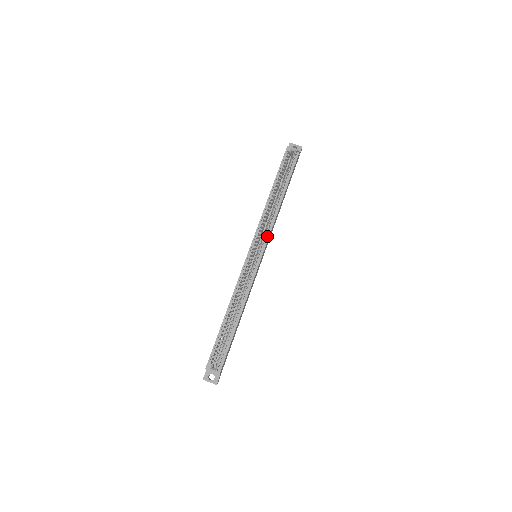
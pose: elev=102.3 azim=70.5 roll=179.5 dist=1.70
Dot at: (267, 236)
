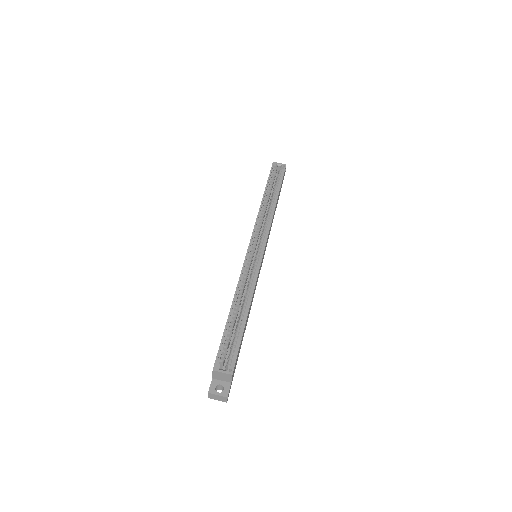
Dot at: (266, 233)
